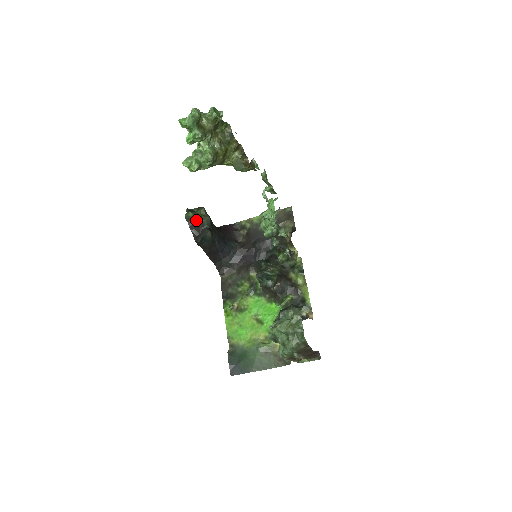
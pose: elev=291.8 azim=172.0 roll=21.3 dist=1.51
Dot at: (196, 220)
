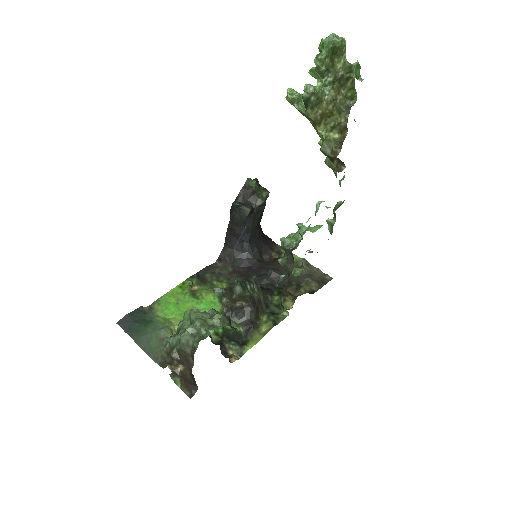
Dot at: (252, 190)
